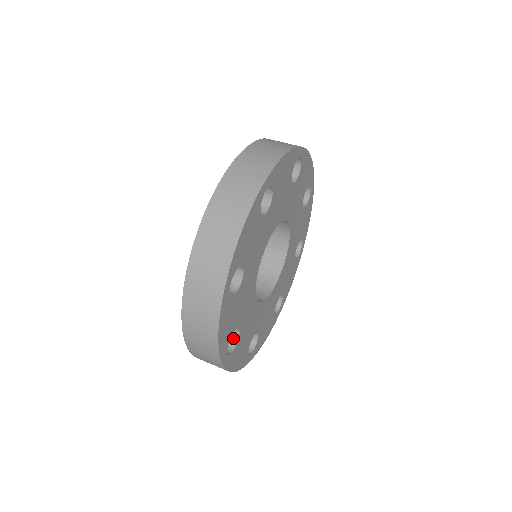
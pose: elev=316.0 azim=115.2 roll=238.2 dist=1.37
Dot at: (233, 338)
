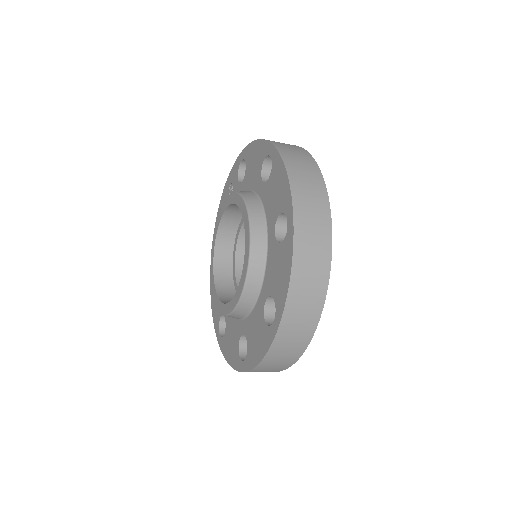
Dot at: occluded
